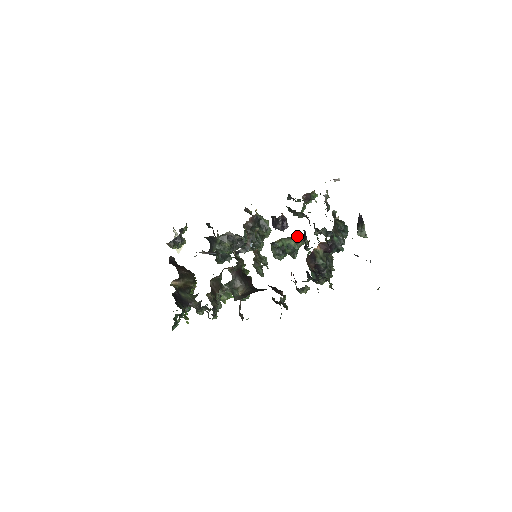
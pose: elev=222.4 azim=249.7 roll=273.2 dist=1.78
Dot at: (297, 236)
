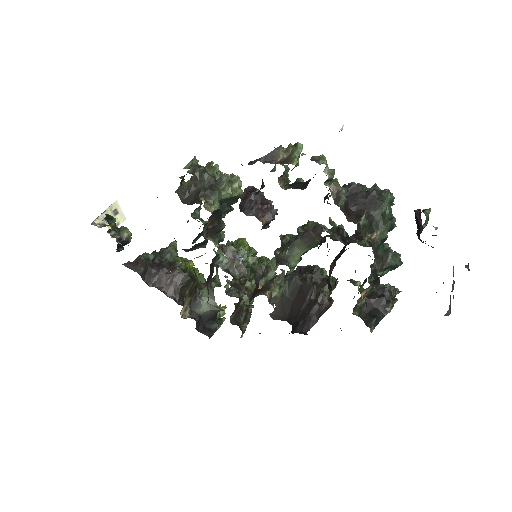
Dot at: (308, 241)
